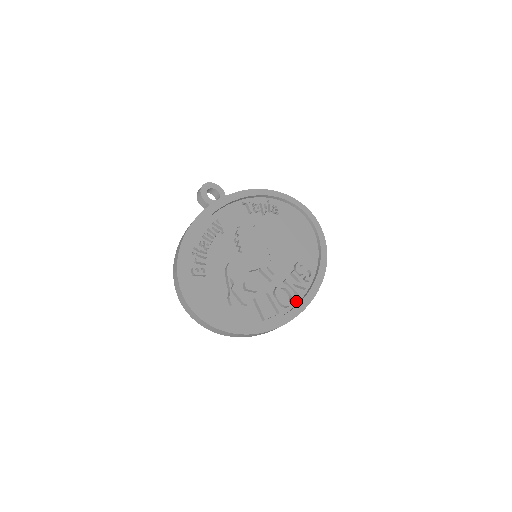
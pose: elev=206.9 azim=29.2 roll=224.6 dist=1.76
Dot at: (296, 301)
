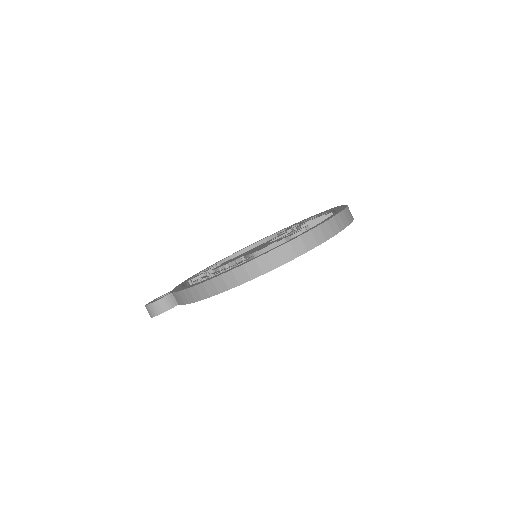
Dot at: occluded
